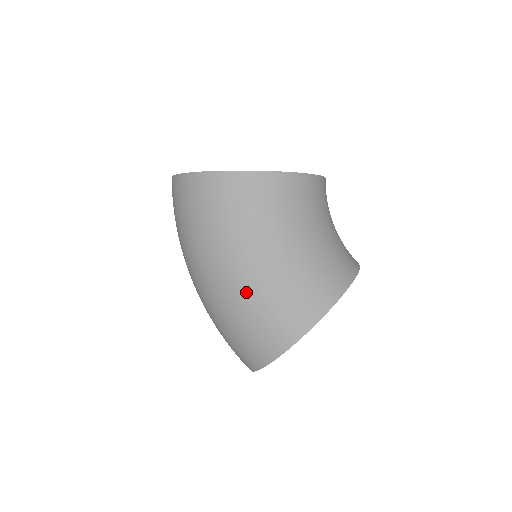
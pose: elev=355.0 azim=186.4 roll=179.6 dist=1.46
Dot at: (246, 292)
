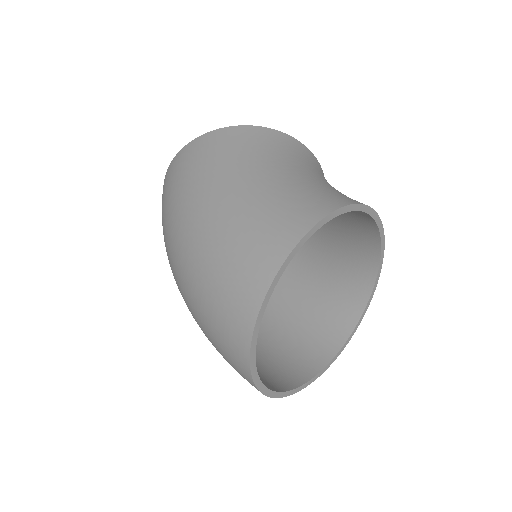
Dot at: (228, 214)
